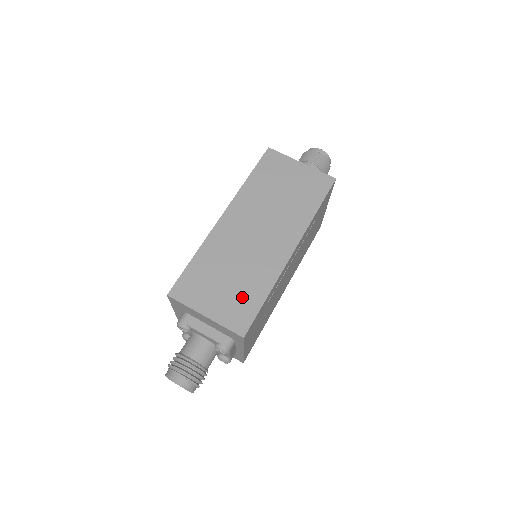
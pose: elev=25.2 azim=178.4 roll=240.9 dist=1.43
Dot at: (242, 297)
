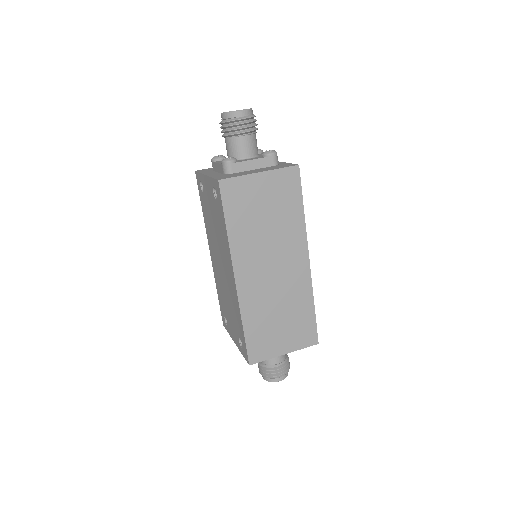
Dot at: (299, 323)
